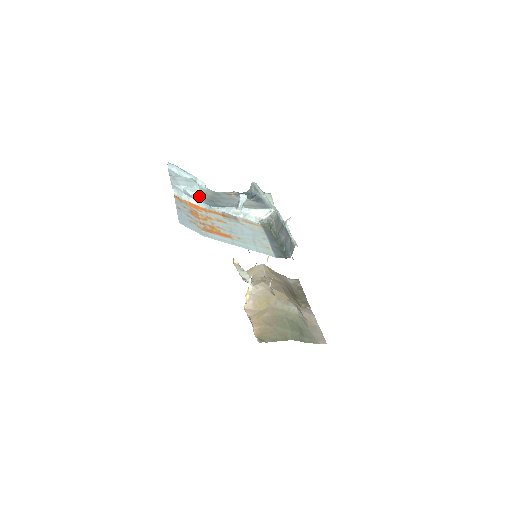
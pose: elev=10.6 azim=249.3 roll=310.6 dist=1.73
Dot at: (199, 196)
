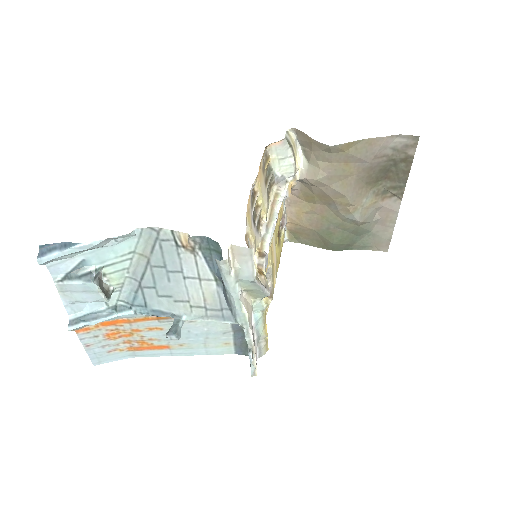
Dot at: (119, 278)
